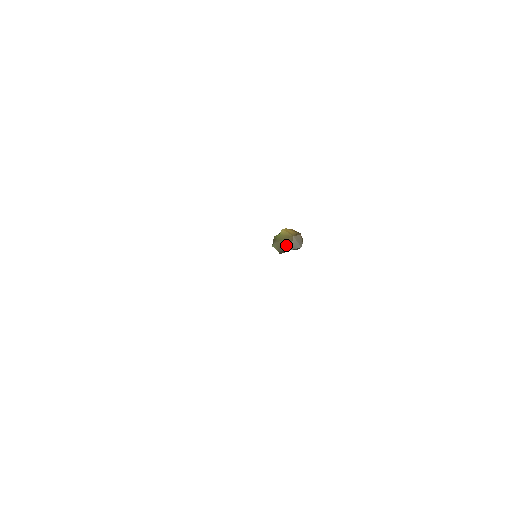
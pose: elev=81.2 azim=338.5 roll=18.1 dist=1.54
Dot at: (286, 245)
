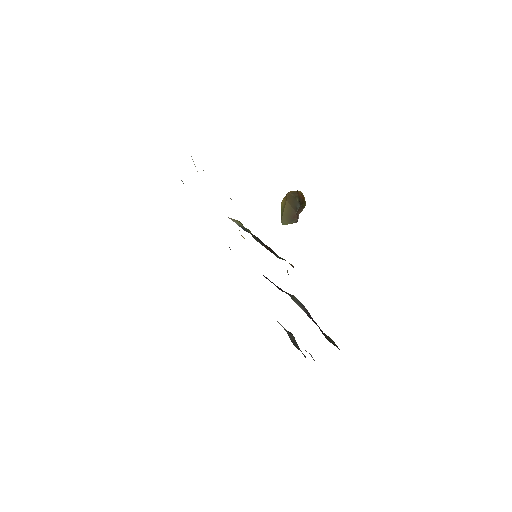
Dot at: (289, 213)
